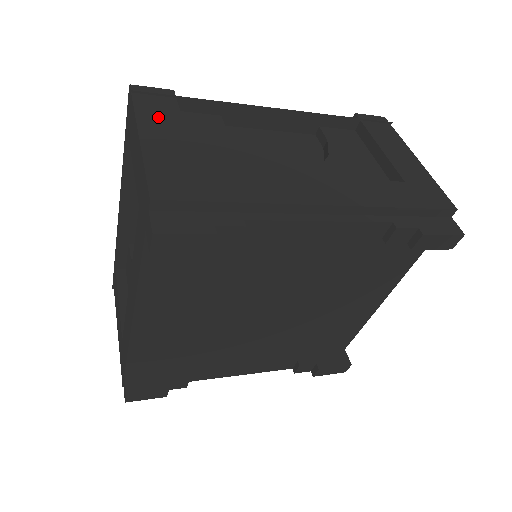
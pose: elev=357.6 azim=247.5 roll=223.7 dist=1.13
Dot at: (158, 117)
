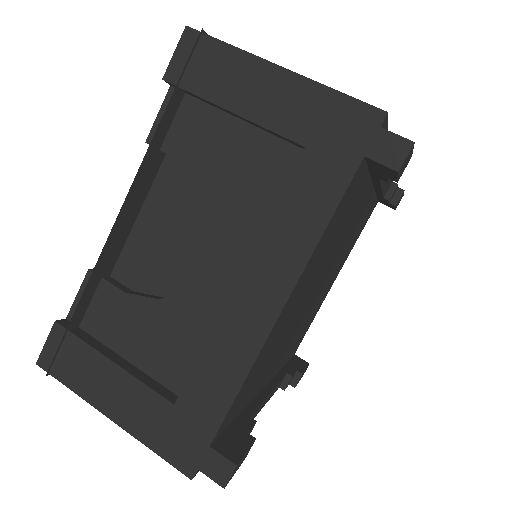
Dot at: occluded
